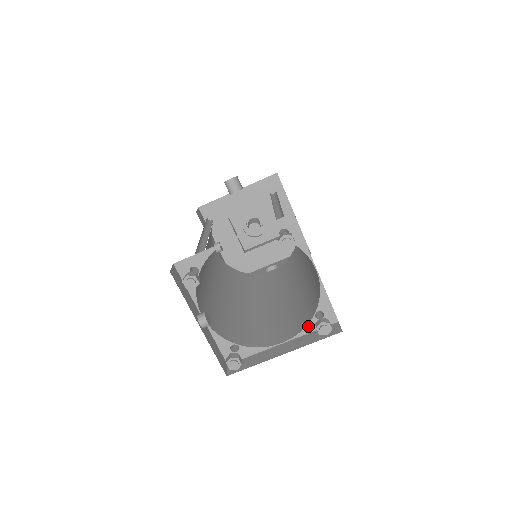
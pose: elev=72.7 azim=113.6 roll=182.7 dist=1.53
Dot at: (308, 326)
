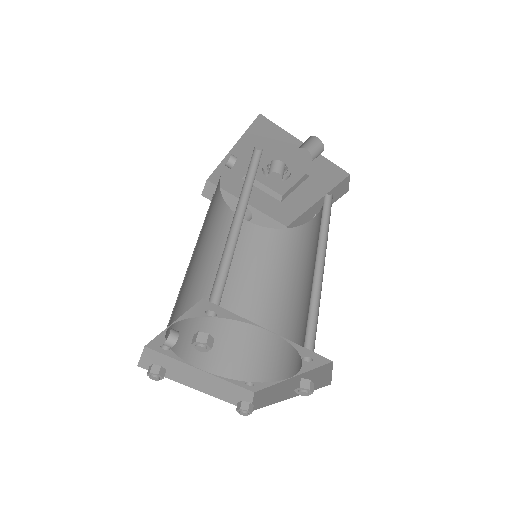
Dot at: (233, 380)
